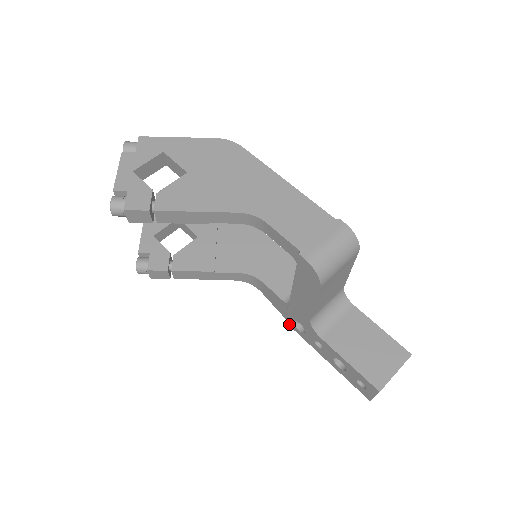
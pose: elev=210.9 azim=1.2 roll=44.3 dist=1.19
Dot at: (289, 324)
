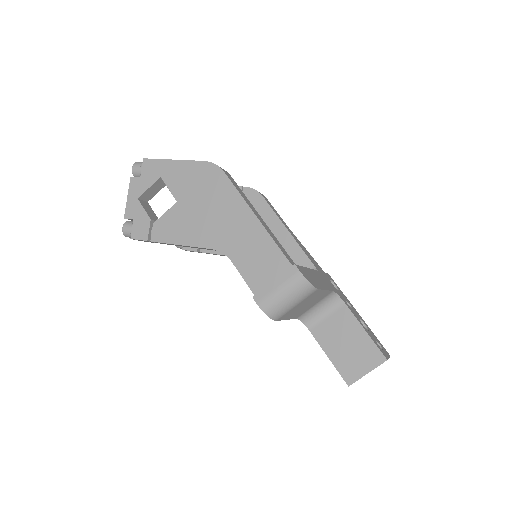
Dot at: occluded
